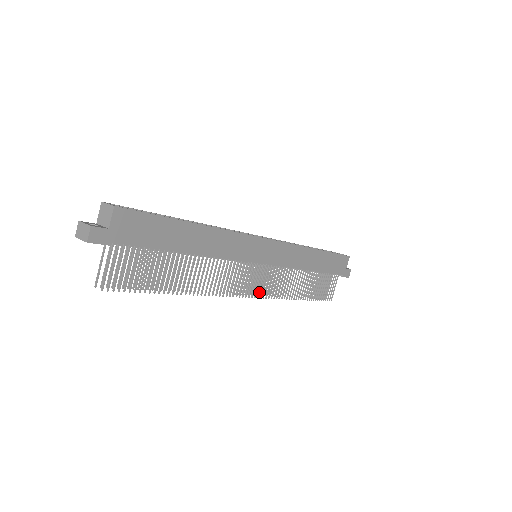
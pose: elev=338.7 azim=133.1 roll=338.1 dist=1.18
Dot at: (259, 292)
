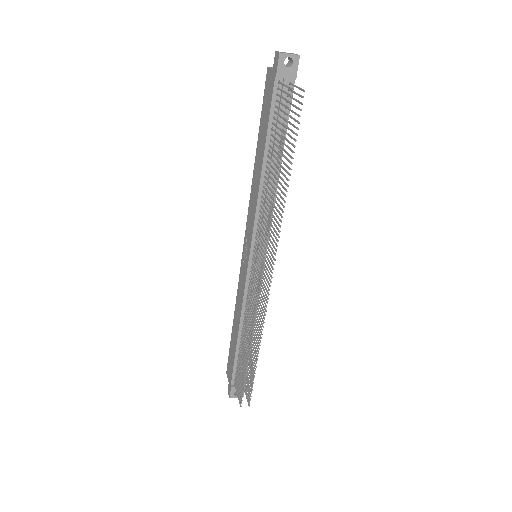
Dot at: (268, 287)
